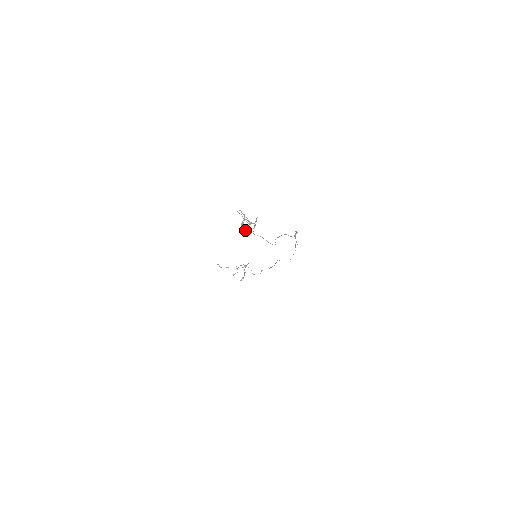
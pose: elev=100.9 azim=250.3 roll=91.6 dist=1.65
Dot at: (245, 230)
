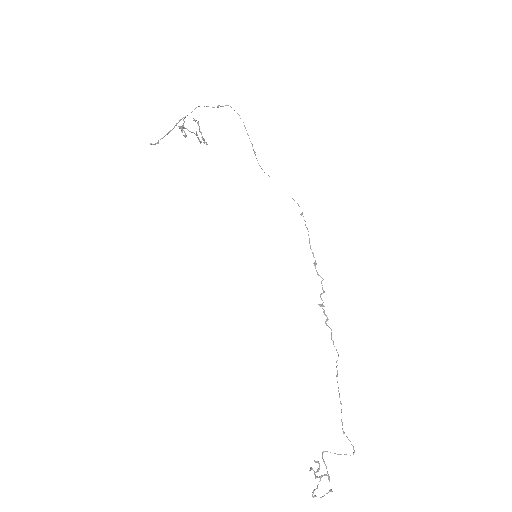
Dot at: (319, 468)
